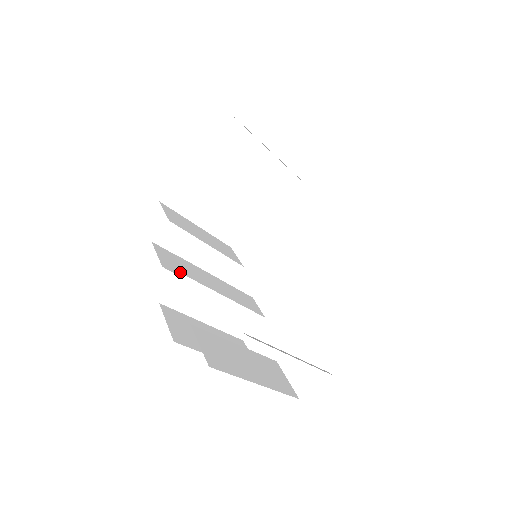
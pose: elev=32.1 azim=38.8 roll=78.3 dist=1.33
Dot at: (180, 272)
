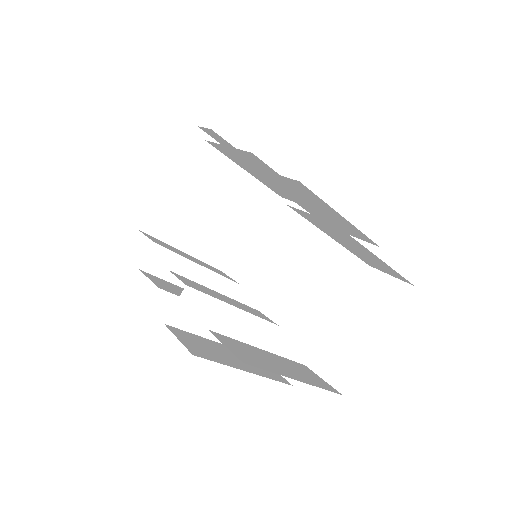
Dot at: (177, 293)
